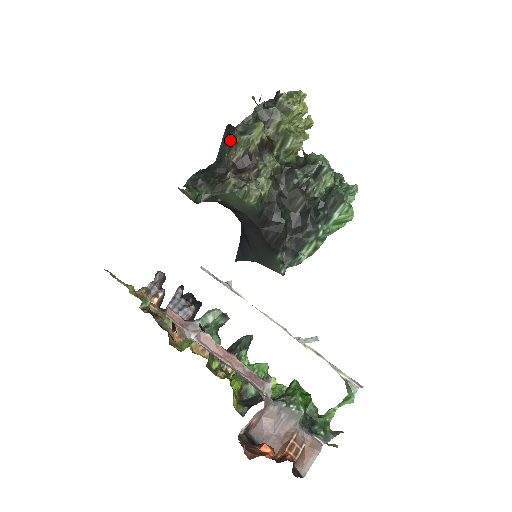
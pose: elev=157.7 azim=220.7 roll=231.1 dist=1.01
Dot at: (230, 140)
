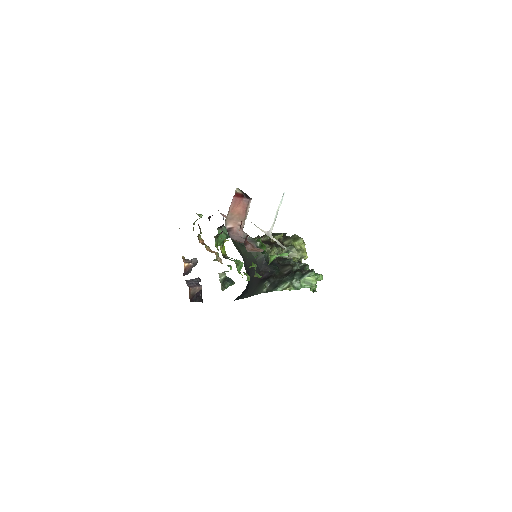
Dot at: (263, 235)
